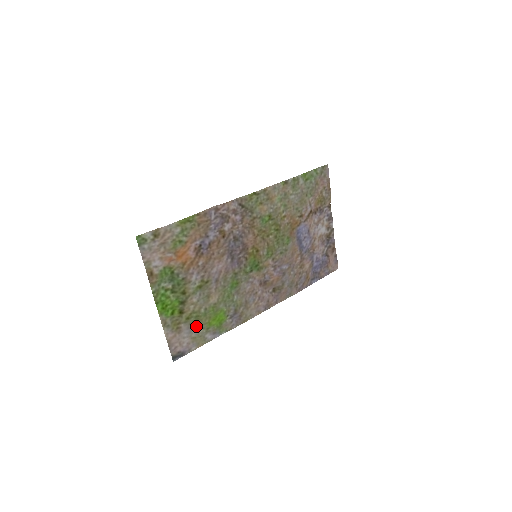
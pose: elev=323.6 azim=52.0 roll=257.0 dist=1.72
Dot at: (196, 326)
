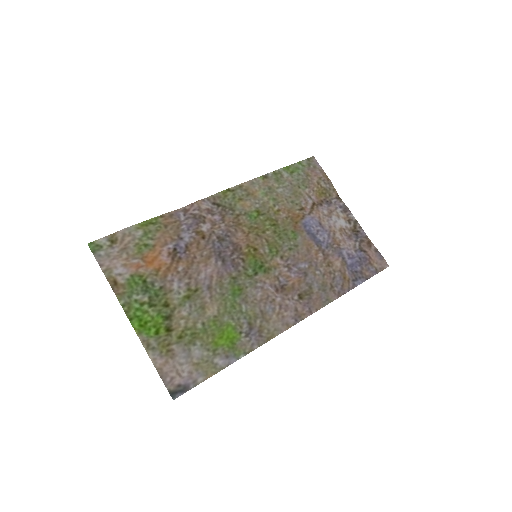
Dot at: (195, 347)
